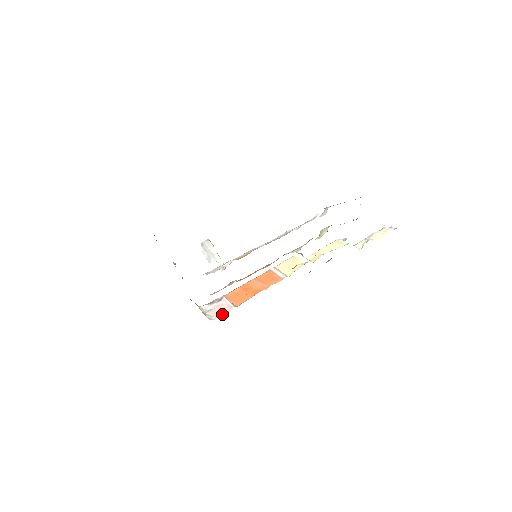
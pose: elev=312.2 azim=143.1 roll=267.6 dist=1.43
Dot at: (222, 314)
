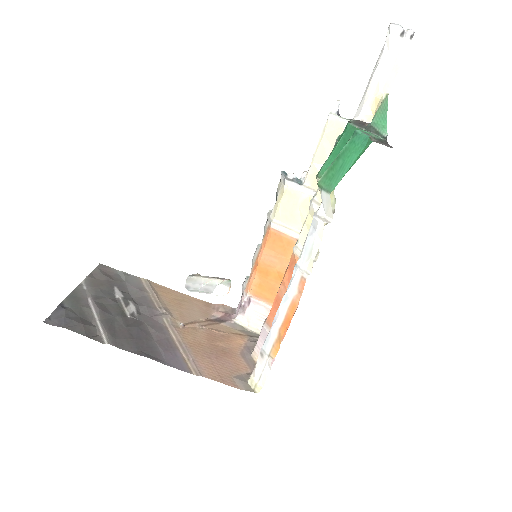
Dot at: occluded
